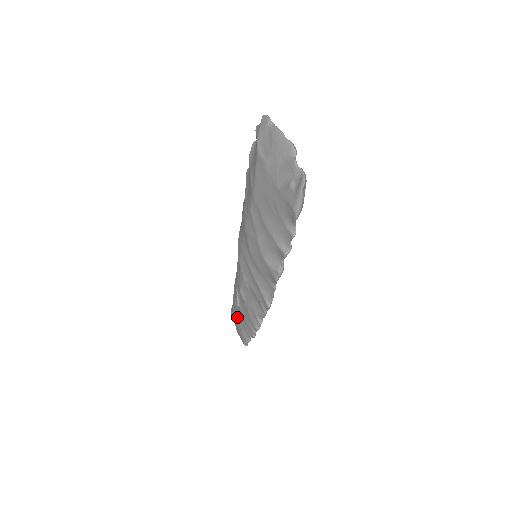
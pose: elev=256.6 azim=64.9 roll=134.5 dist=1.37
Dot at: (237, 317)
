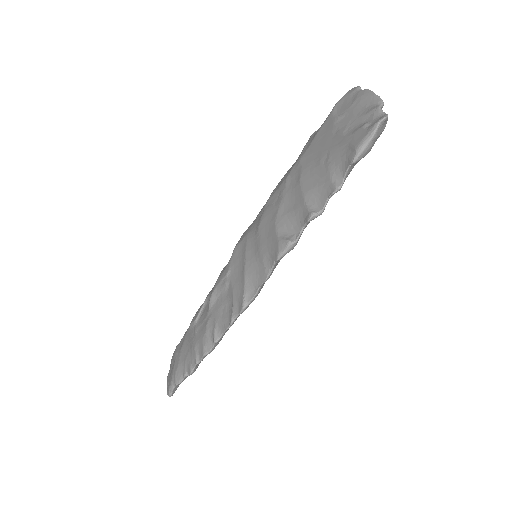
Dot at: (183, 344)
